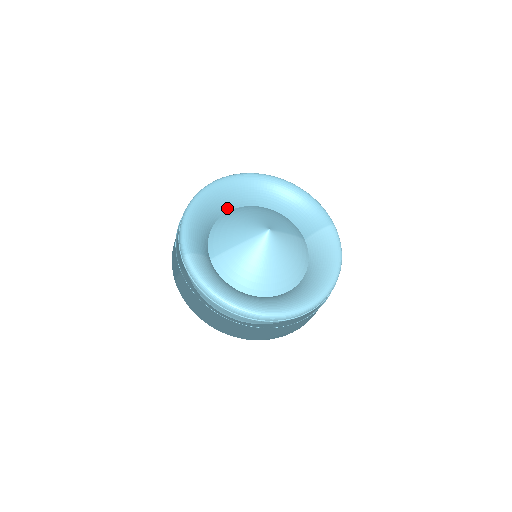
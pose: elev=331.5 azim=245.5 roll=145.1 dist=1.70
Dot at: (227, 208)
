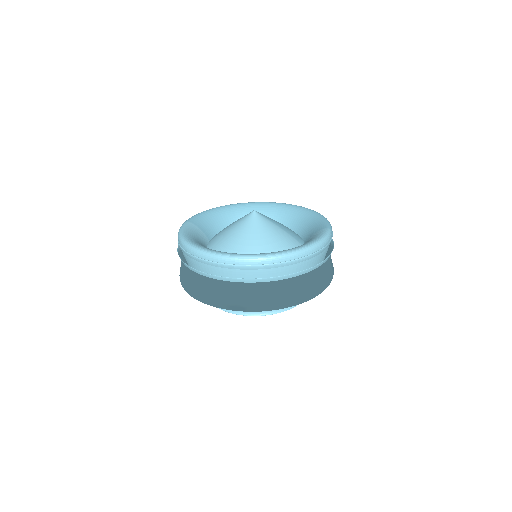
Dot at: occluded
